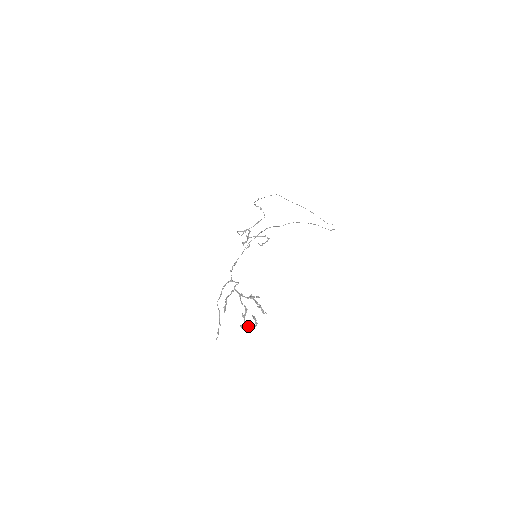
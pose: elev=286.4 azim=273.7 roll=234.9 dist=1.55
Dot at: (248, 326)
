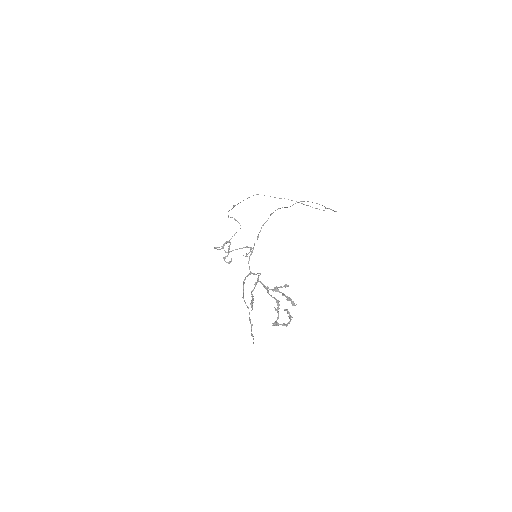
Dot at: (281, 324)
